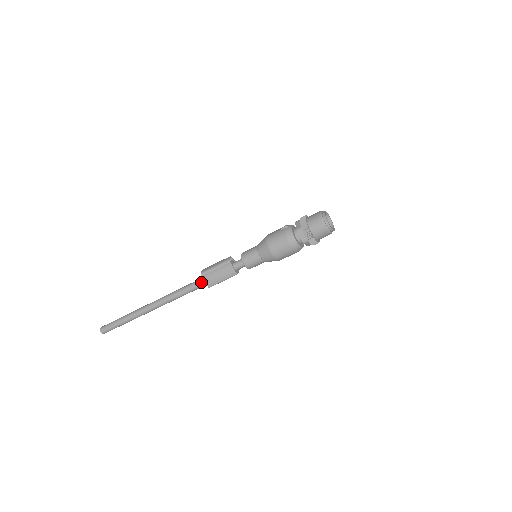
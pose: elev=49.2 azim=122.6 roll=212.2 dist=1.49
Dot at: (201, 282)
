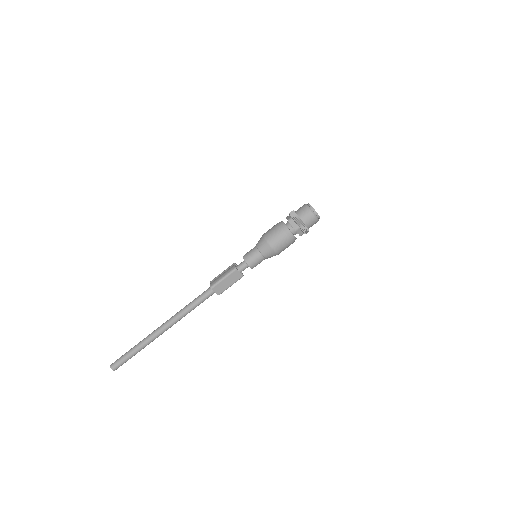
Dot at: (208, 289)
